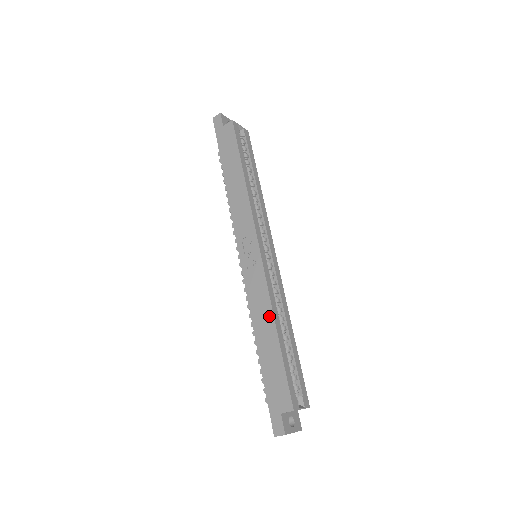
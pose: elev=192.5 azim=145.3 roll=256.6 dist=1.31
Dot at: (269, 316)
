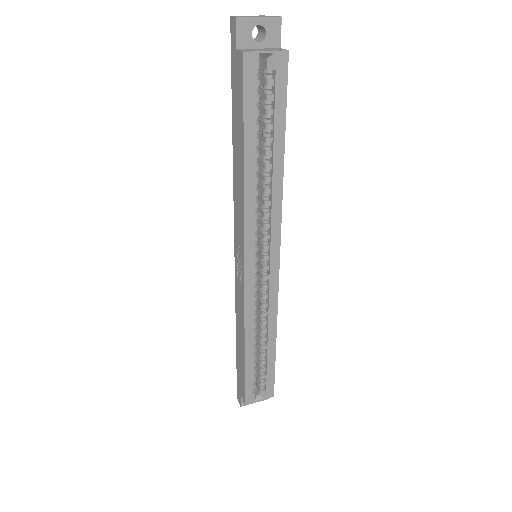
Dot at: (242, 332)
